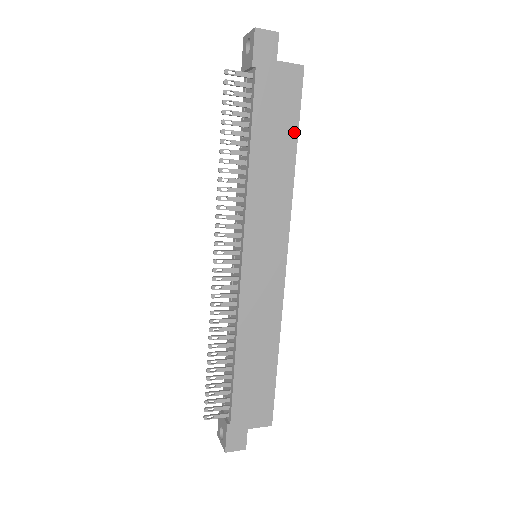
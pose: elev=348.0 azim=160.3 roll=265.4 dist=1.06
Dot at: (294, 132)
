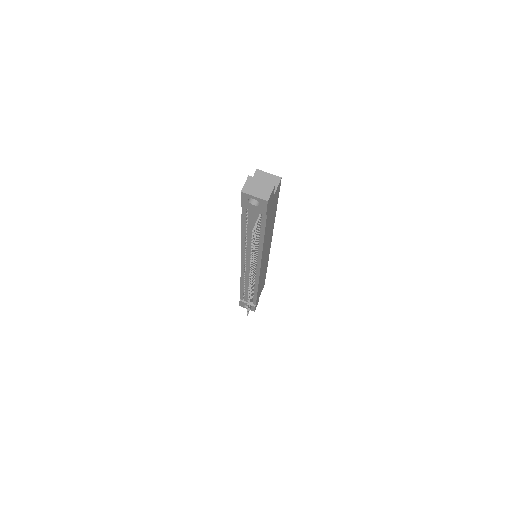
Dot at: (276, 206)
